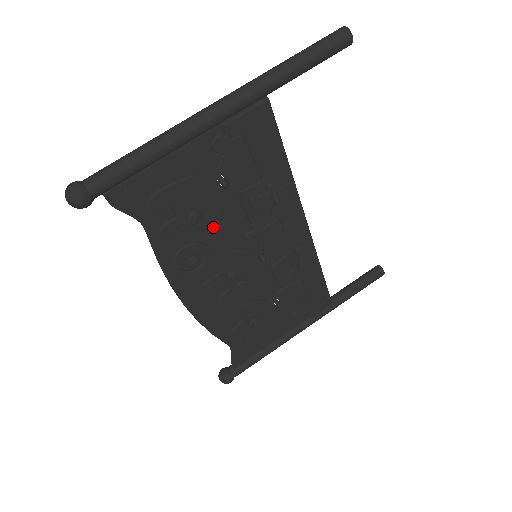
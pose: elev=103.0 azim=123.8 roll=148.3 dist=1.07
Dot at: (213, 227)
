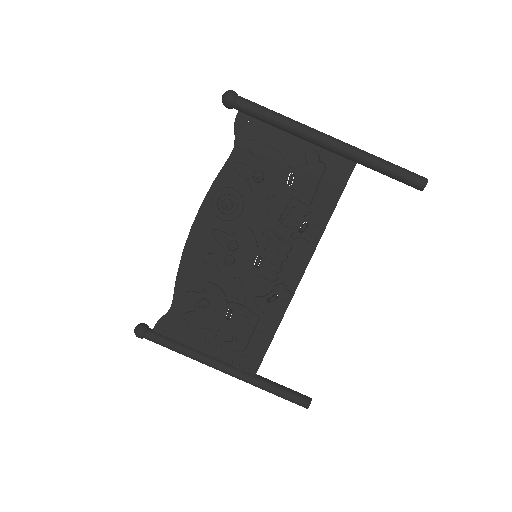
Dot at: (259, 199)
